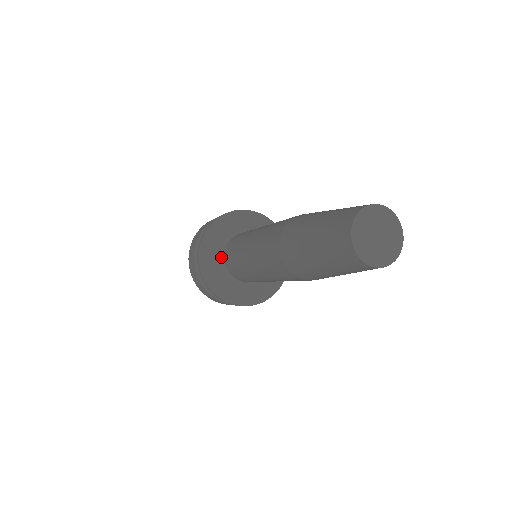
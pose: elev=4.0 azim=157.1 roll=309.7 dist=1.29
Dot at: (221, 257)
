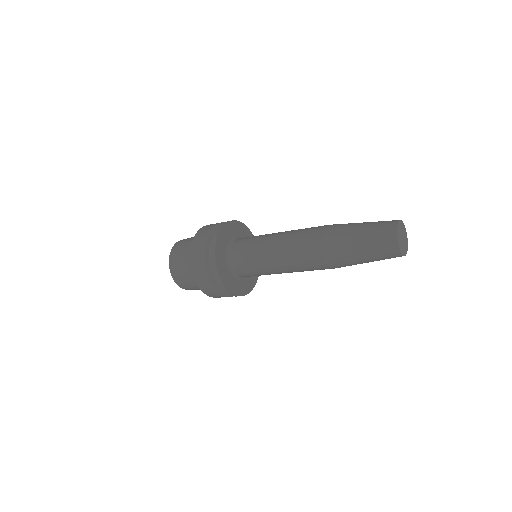
Dot at: (228, 265)
